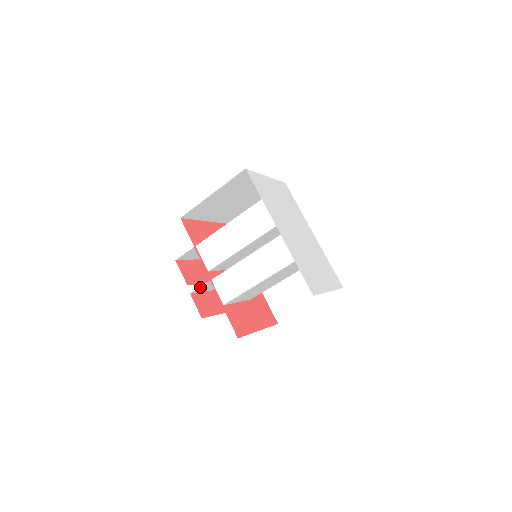
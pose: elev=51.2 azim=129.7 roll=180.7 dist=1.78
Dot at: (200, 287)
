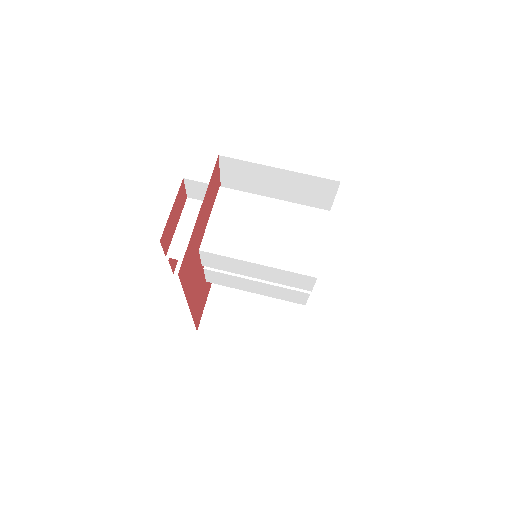
Dot at: occluded
